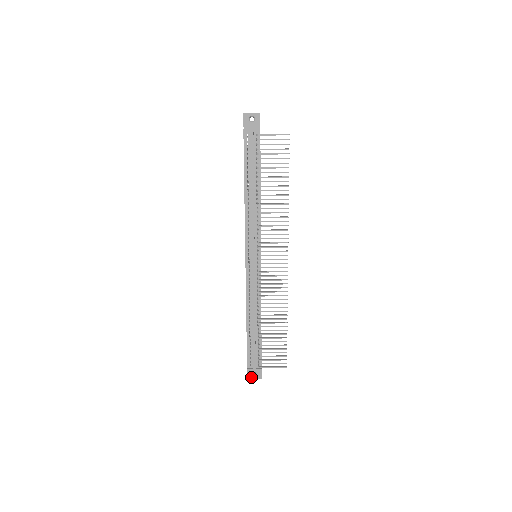
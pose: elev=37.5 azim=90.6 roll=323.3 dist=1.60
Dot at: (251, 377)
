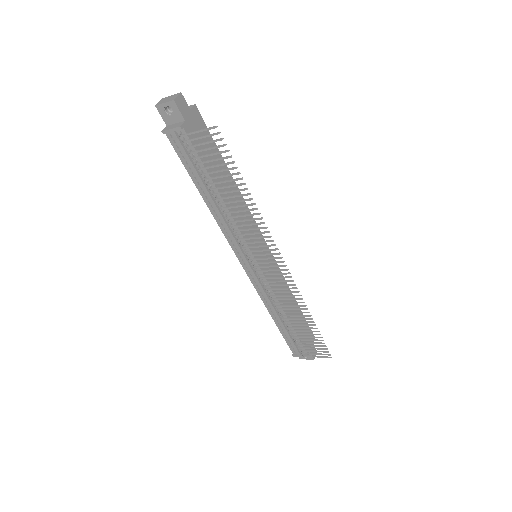
Dot at: (303, 358)
